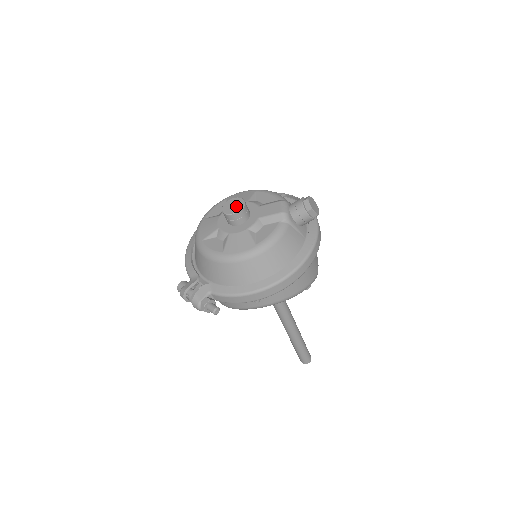
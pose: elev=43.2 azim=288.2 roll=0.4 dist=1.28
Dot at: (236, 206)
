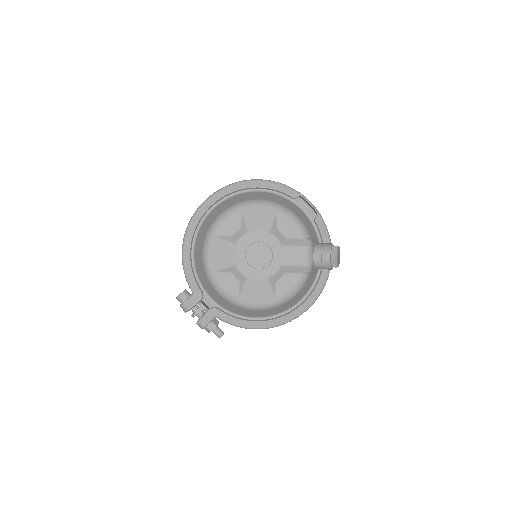
Dot at: (262, 258)
